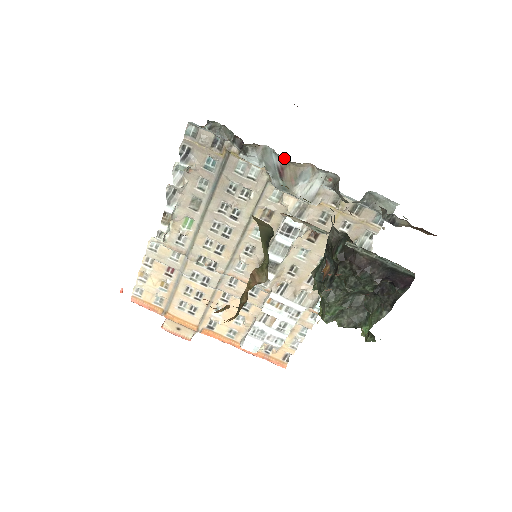
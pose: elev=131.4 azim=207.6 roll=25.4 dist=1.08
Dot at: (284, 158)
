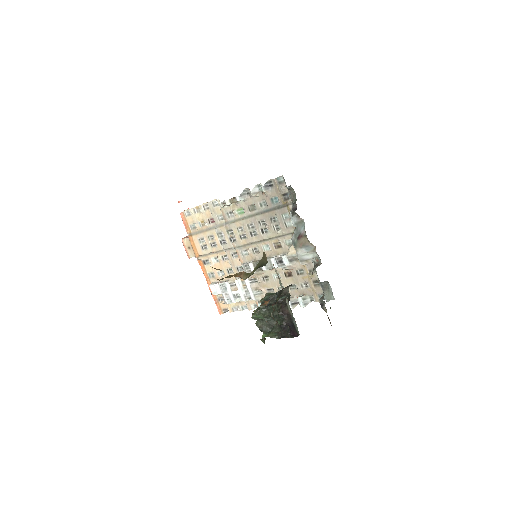
Dot at: occluded
